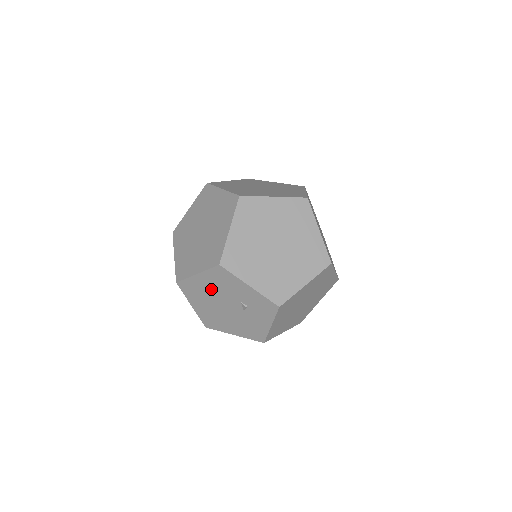
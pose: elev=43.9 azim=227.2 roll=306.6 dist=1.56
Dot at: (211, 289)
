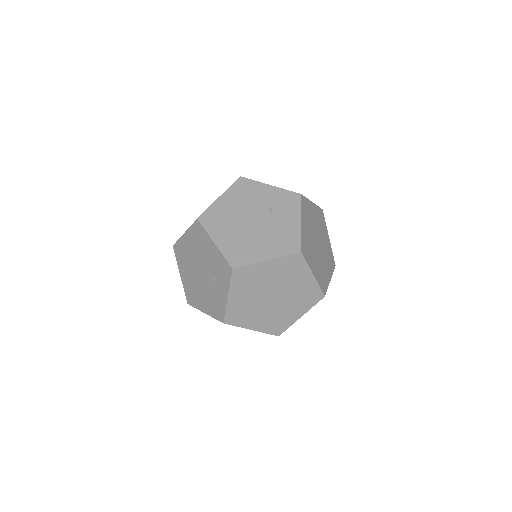
Dot at: (235, 207)
